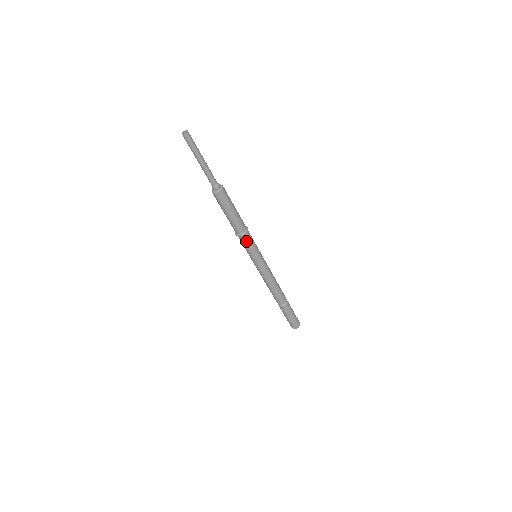
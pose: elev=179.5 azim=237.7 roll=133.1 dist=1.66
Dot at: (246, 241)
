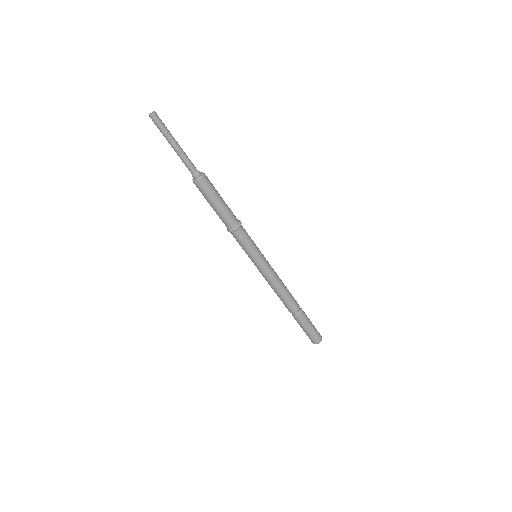
Dot at: (236, 239)
